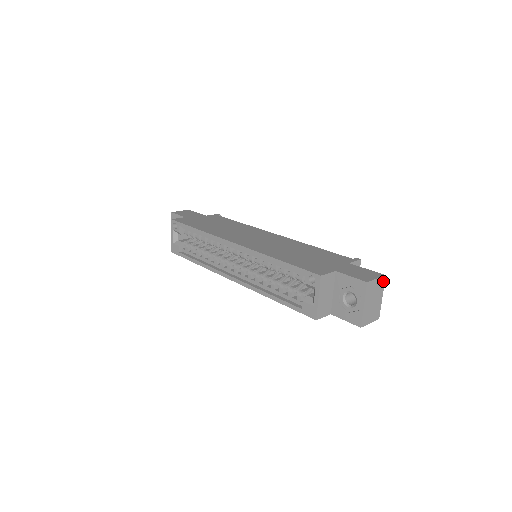
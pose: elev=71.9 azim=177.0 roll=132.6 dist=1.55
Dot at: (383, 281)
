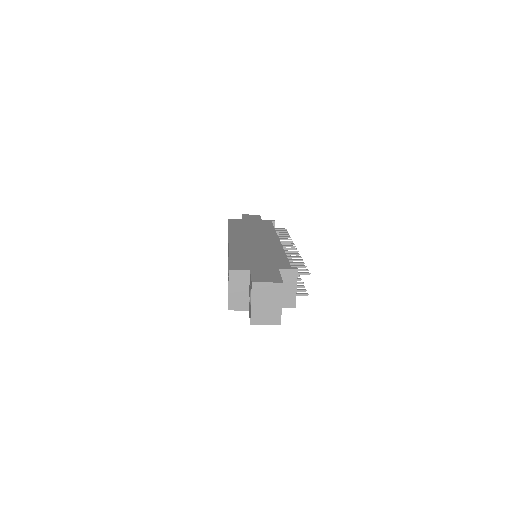
Dot at: (280, 288)
